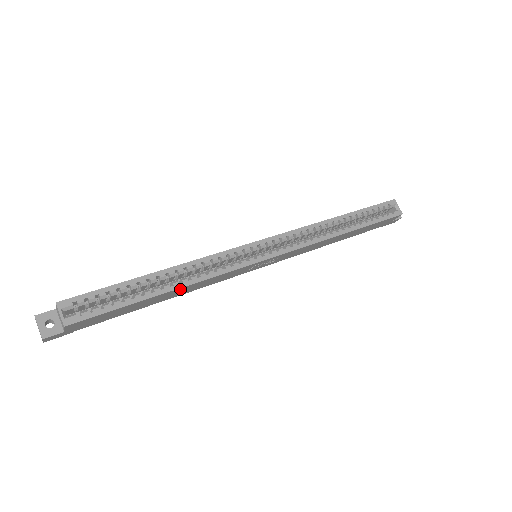
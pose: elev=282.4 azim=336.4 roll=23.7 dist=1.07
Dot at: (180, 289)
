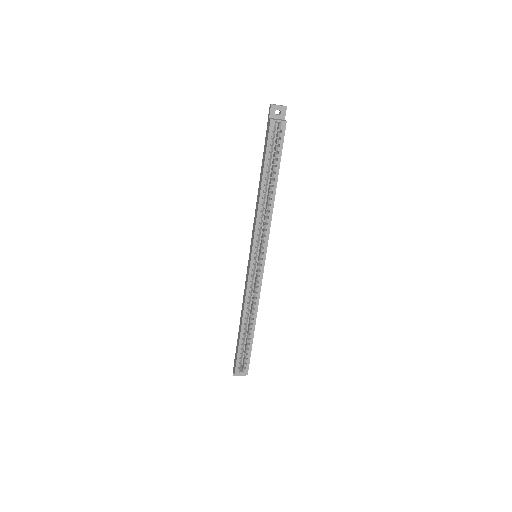
Dot at: occluded
